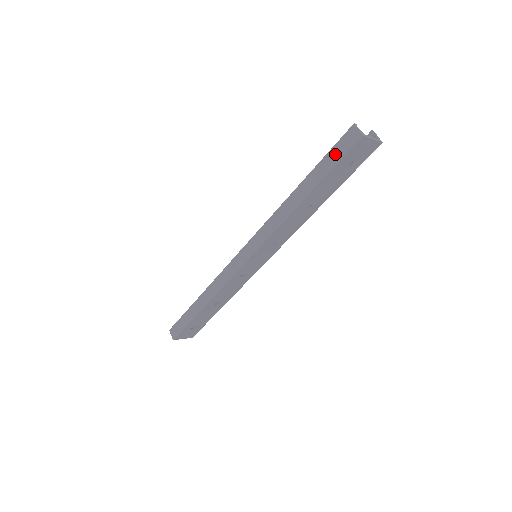
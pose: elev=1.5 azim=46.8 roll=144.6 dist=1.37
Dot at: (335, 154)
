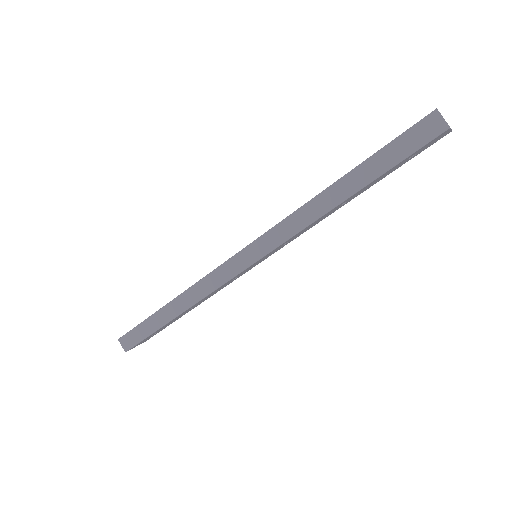
Dot at: (403, 146)
